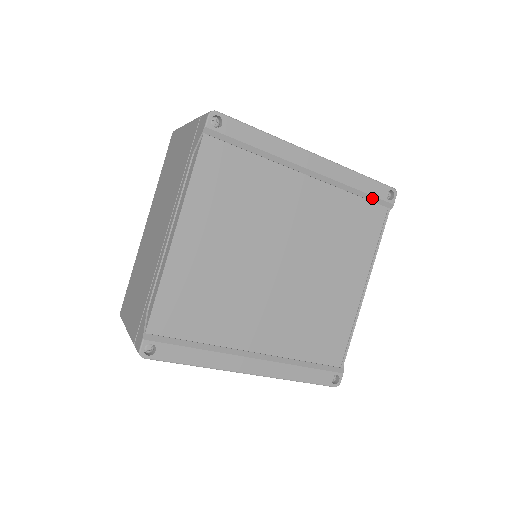
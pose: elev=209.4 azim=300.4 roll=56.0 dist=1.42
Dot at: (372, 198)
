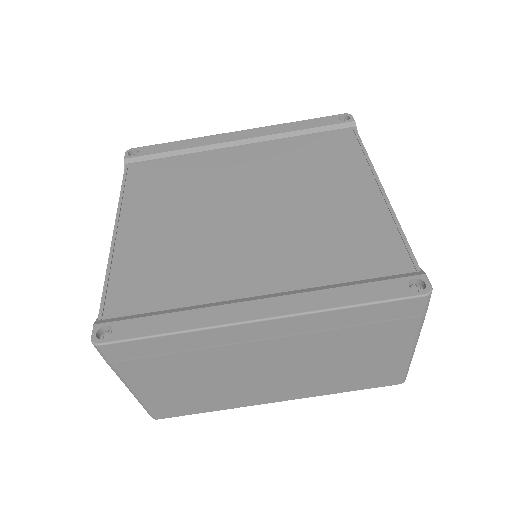
Dot at: (324, 129)
